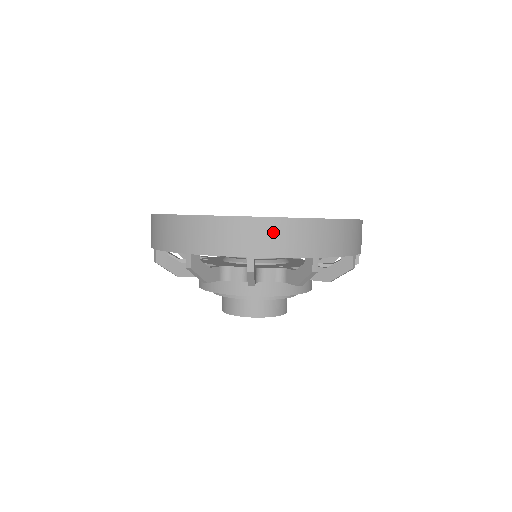
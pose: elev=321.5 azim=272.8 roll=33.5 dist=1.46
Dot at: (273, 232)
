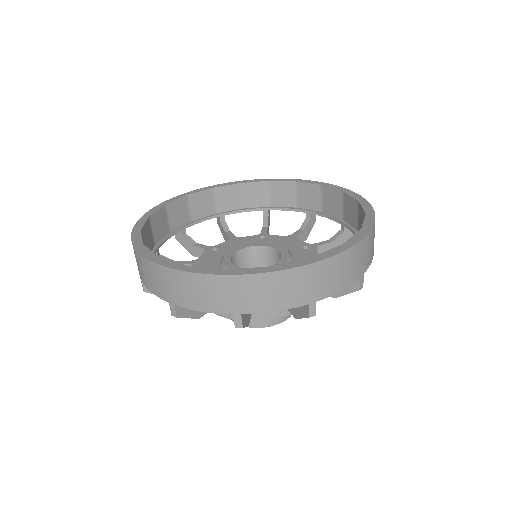
Dot at: (184, 285)
